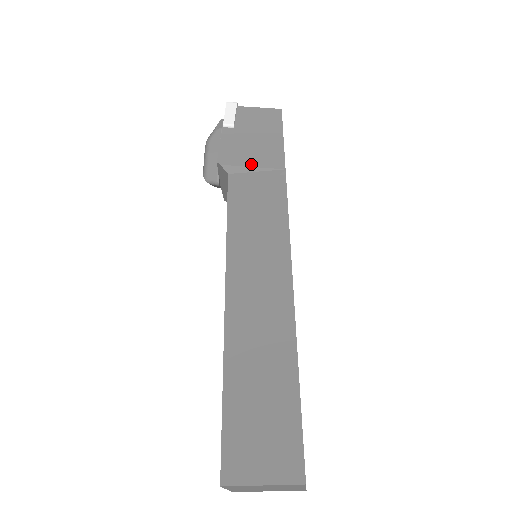
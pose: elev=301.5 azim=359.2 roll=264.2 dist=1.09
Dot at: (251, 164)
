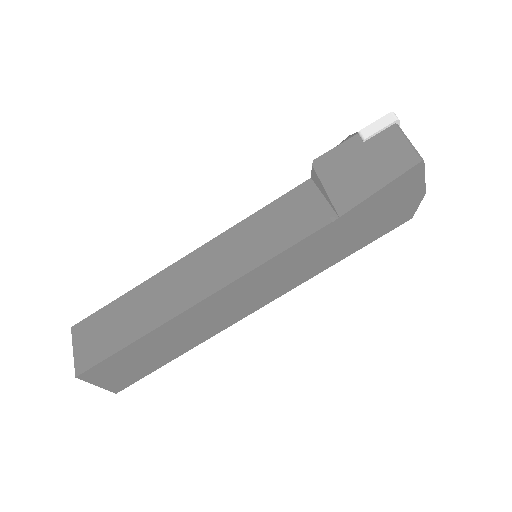
Dot at: (327, 186)
